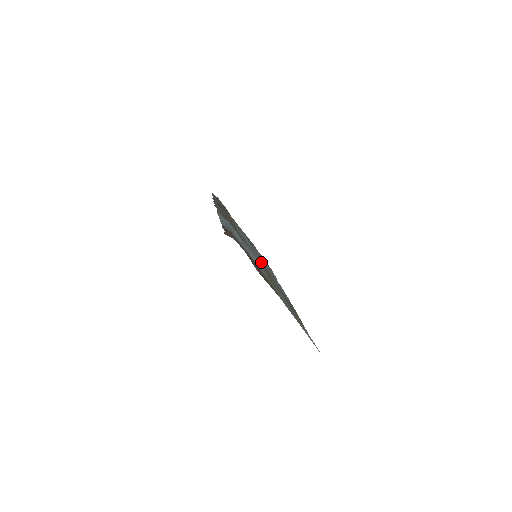
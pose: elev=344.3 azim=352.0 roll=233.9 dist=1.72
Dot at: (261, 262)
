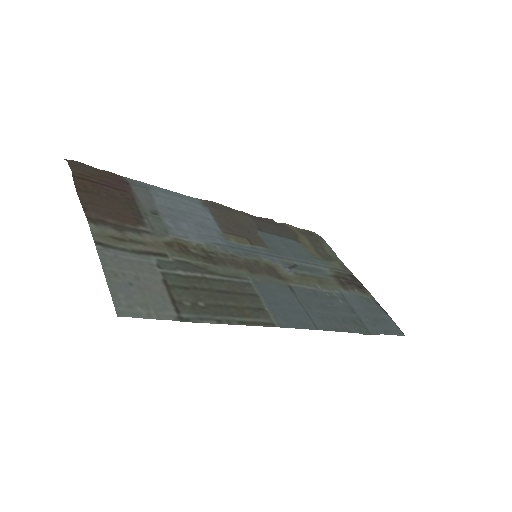
Dot at: (265, 265)
